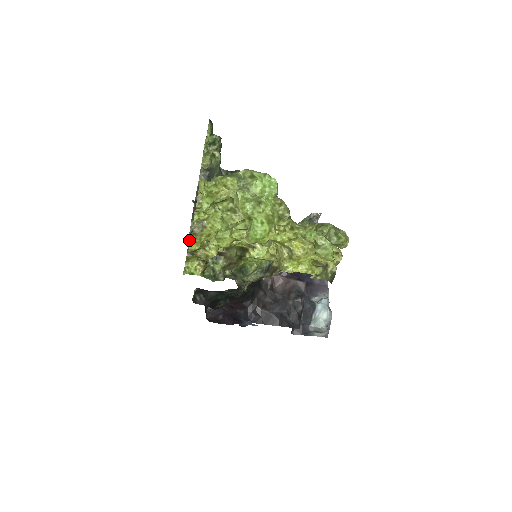
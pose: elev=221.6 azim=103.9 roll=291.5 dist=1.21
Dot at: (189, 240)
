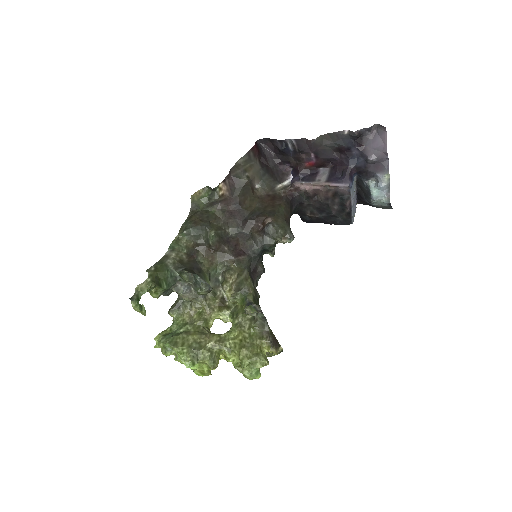
Dot at: occluded
